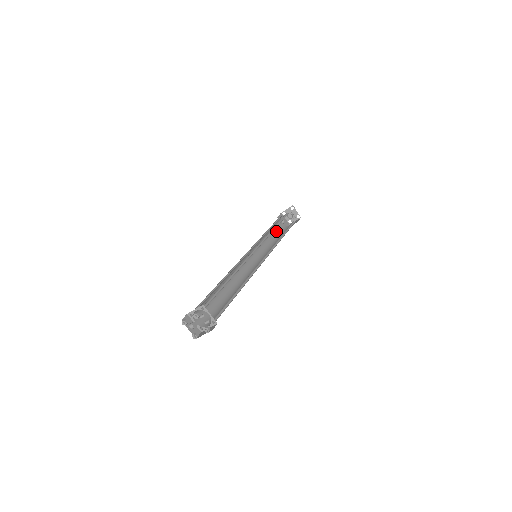
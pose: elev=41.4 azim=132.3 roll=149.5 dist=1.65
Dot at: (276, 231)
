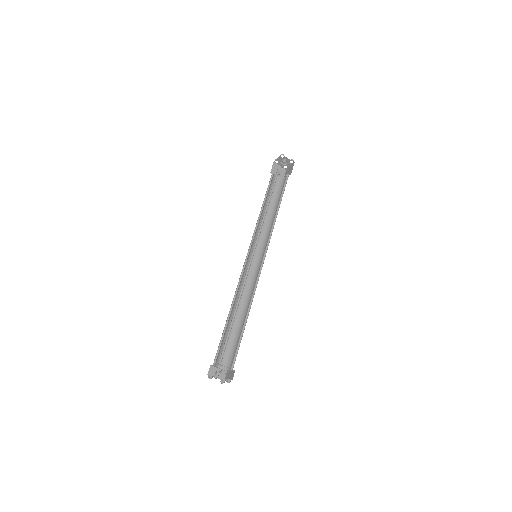
Dot at: (272, 195)
